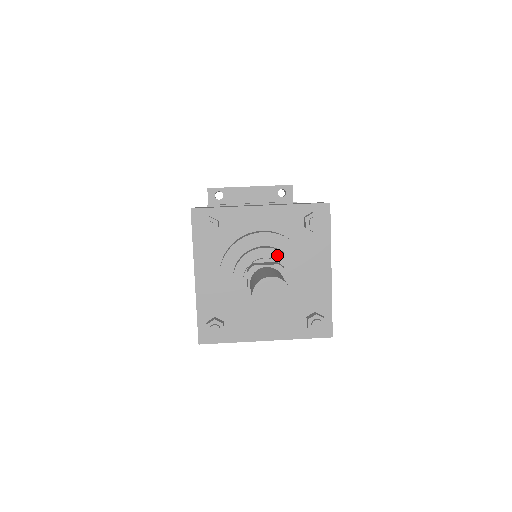
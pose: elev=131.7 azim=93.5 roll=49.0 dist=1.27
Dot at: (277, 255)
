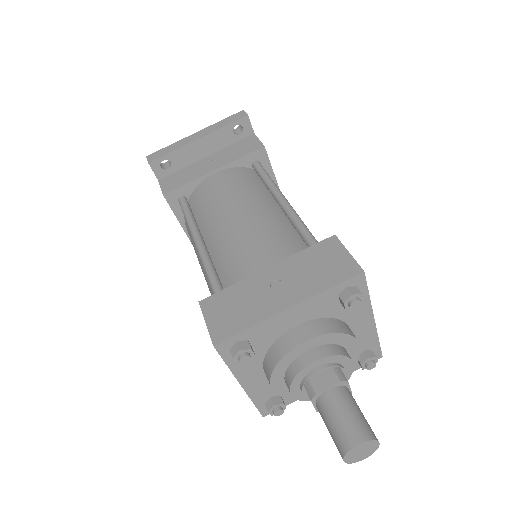
Dot at: (329, 360)
